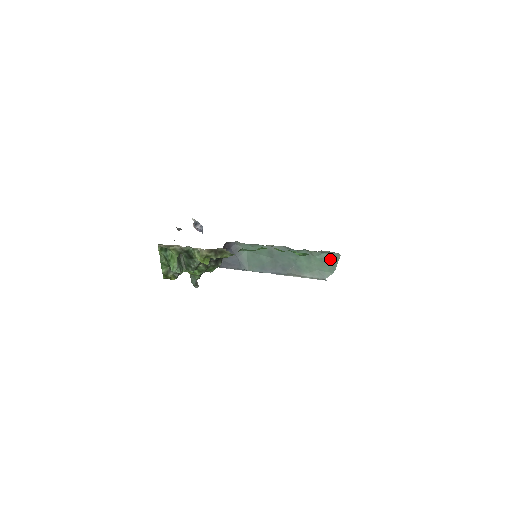
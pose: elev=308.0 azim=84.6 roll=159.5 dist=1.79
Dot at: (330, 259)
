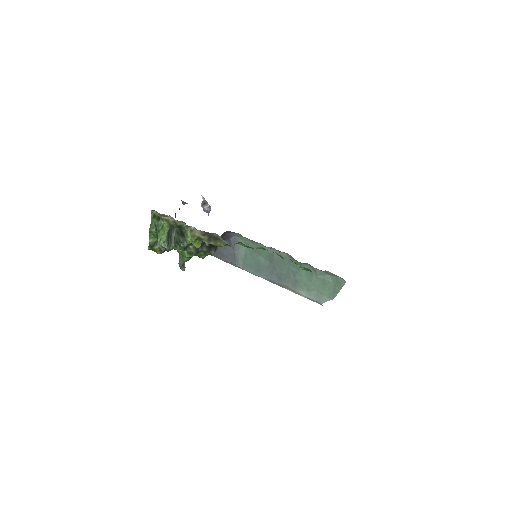
Dot at: (333, 283)
